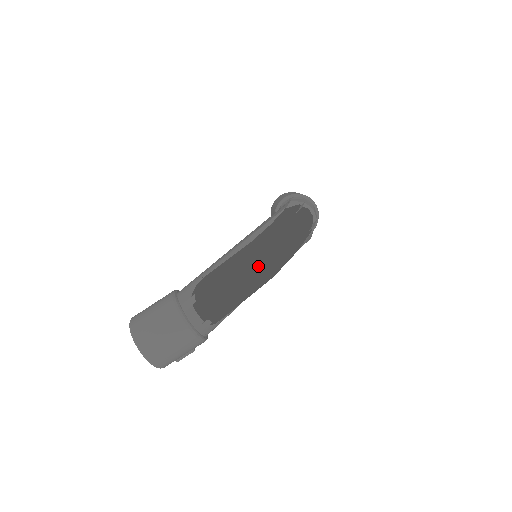
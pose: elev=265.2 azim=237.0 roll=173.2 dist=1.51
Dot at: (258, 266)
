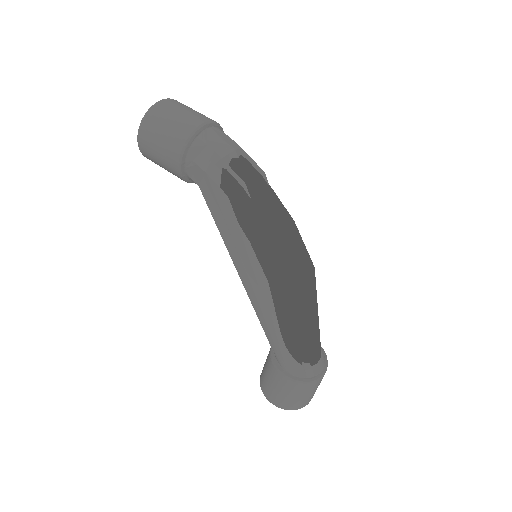
Dot at: (312, 295)
